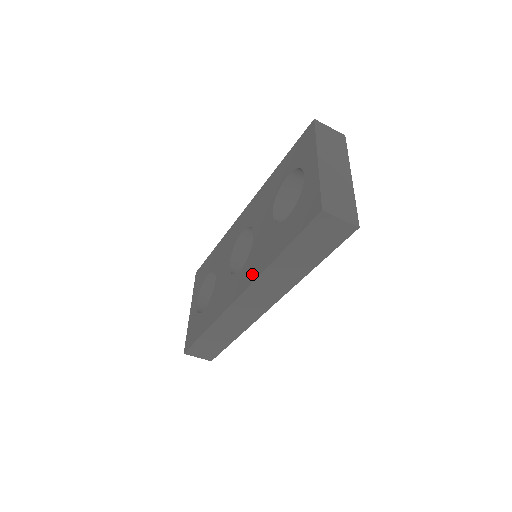
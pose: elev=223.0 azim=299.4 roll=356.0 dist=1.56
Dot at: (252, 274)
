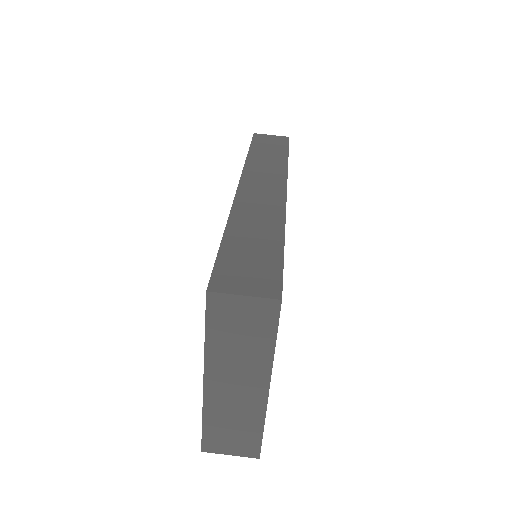
Dot at: occluded
